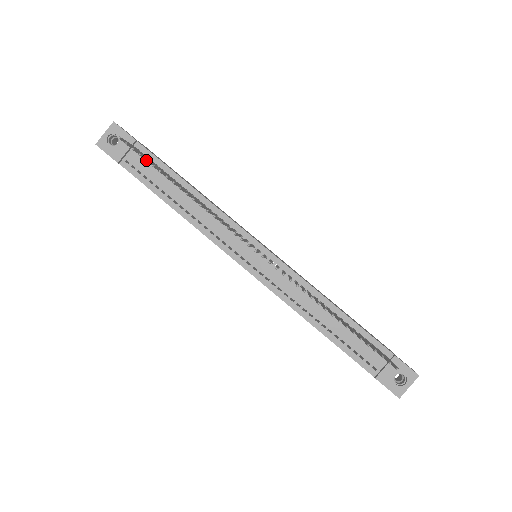
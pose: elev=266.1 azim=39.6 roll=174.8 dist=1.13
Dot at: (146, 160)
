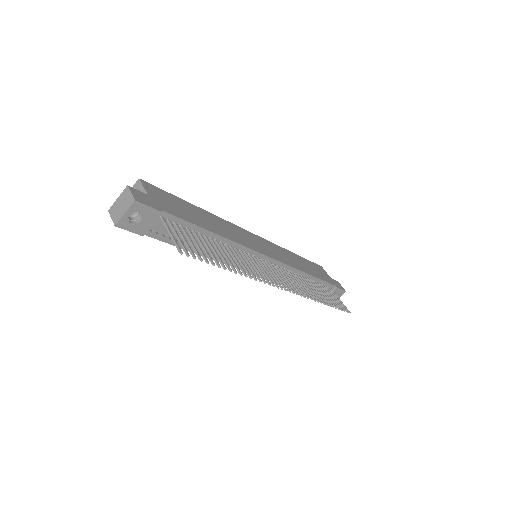
Dot at: (208, 263)
